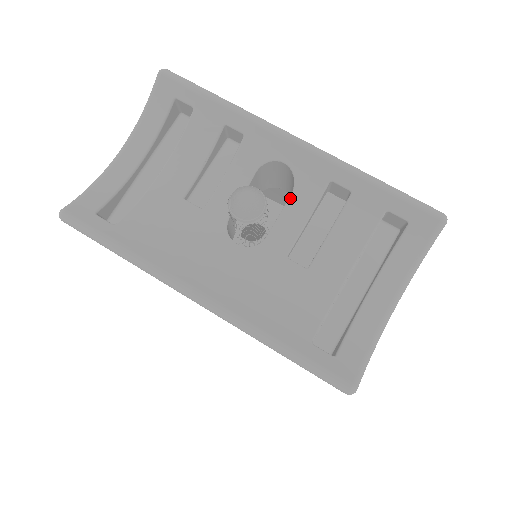
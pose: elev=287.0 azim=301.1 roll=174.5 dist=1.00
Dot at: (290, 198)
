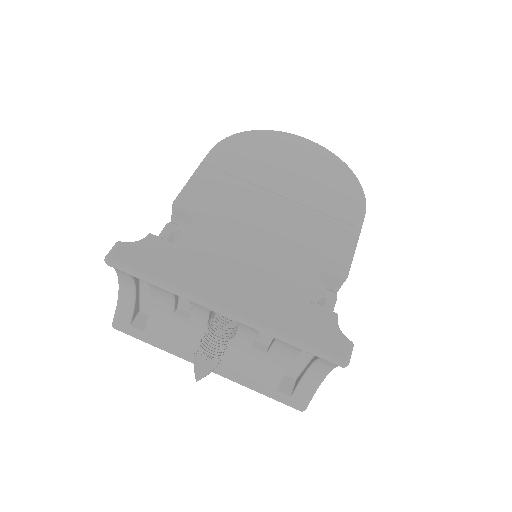
Dot at: (239, 326)
